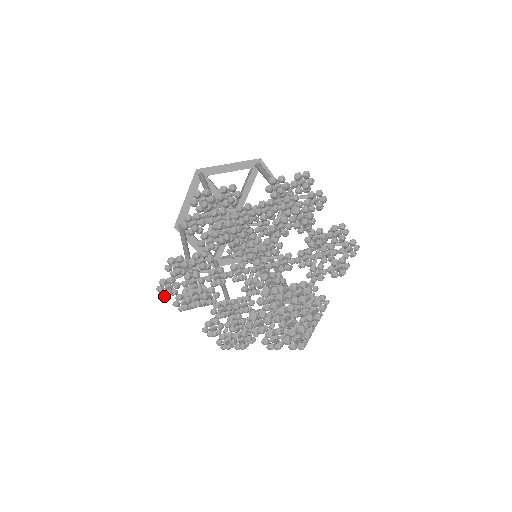
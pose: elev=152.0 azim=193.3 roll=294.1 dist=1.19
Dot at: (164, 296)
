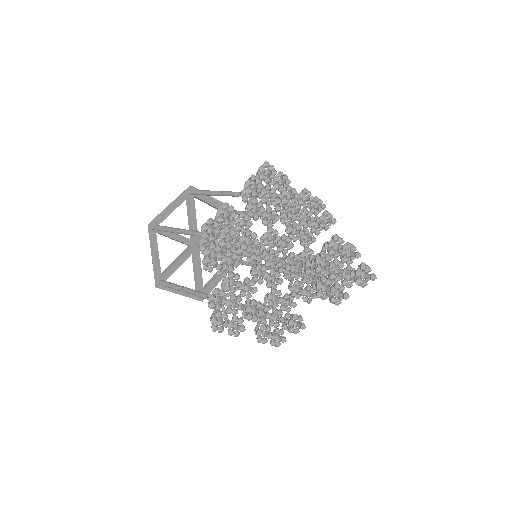
Dot at: (220, 332)
